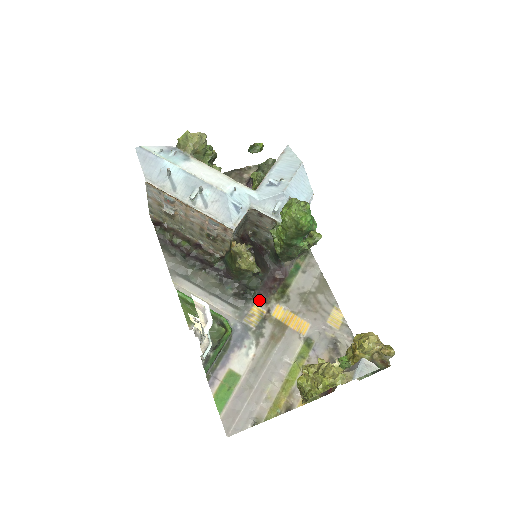
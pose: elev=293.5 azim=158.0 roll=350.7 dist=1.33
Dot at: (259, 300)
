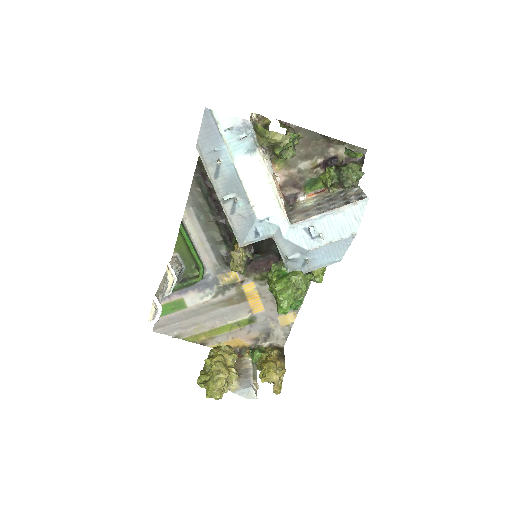
Dot at: occluded
